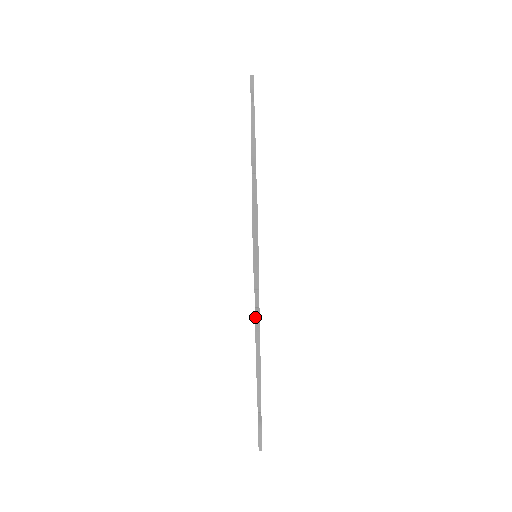
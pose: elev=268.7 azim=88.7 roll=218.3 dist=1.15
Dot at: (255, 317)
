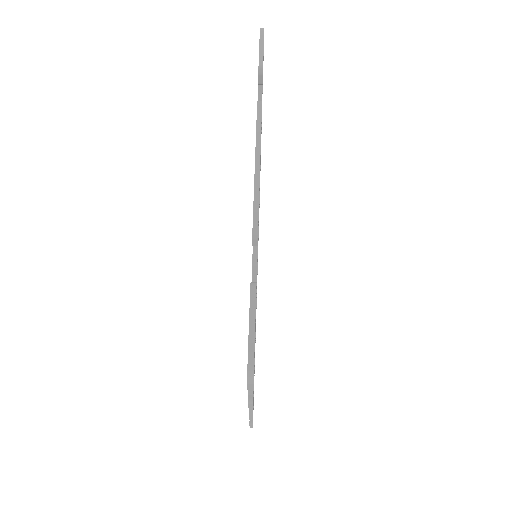
Dot at: (257, 102)
